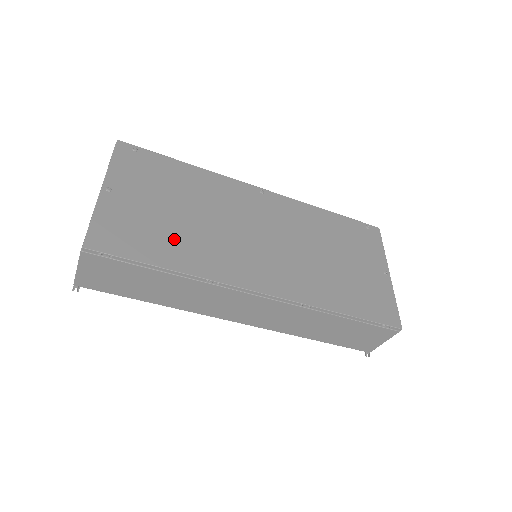
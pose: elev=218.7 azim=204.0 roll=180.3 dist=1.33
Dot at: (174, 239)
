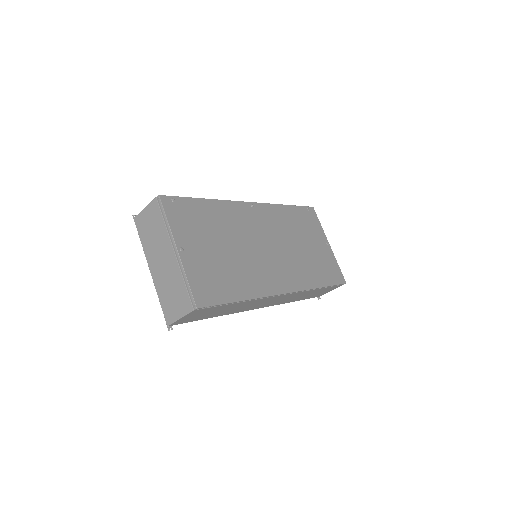
Dot at: (233, 274)
